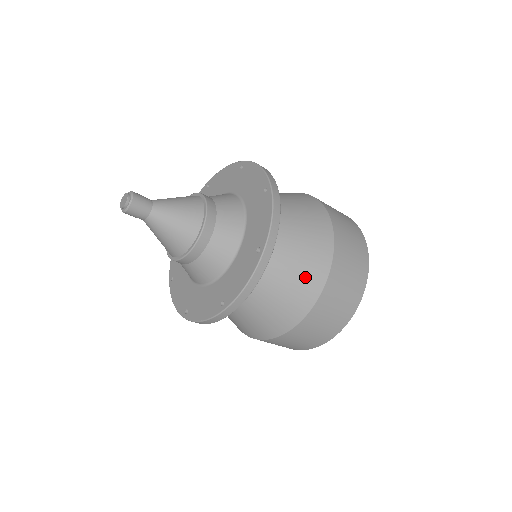
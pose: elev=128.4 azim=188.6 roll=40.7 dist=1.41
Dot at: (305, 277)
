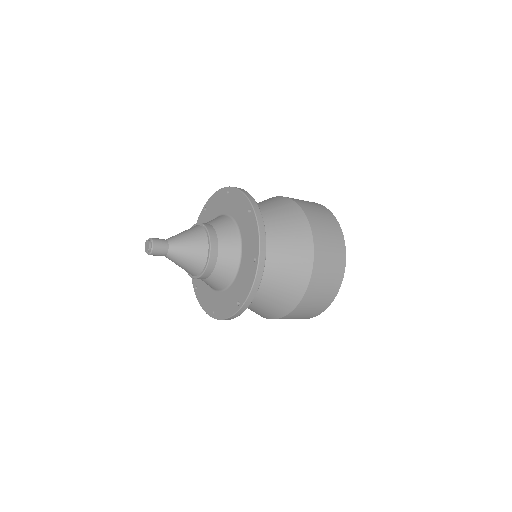
Dot at: (292, 222)
